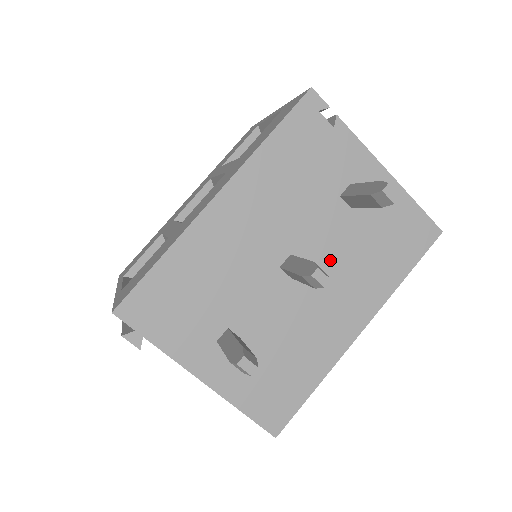
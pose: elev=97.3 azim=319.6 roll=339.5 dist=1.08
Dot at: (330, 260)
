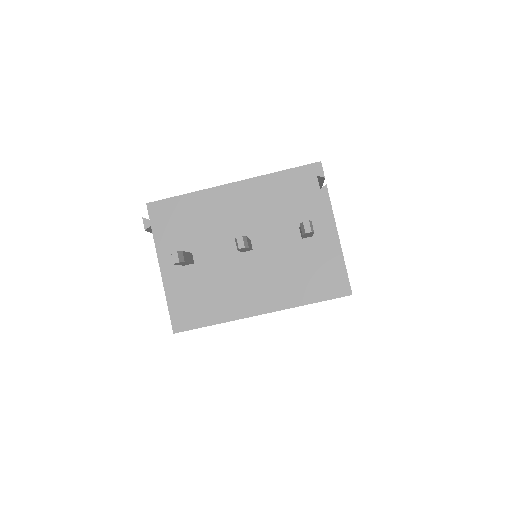
Dot at: (270, 259)
